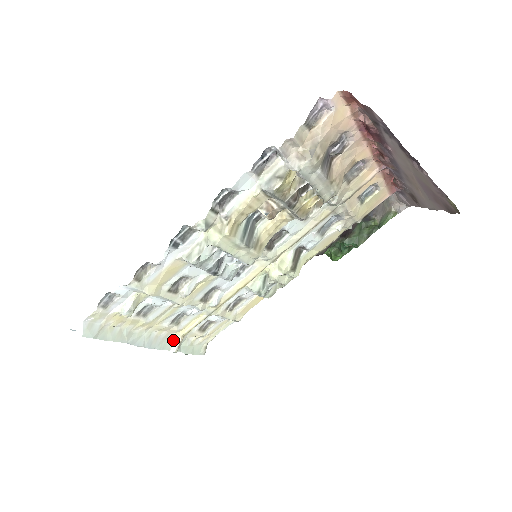
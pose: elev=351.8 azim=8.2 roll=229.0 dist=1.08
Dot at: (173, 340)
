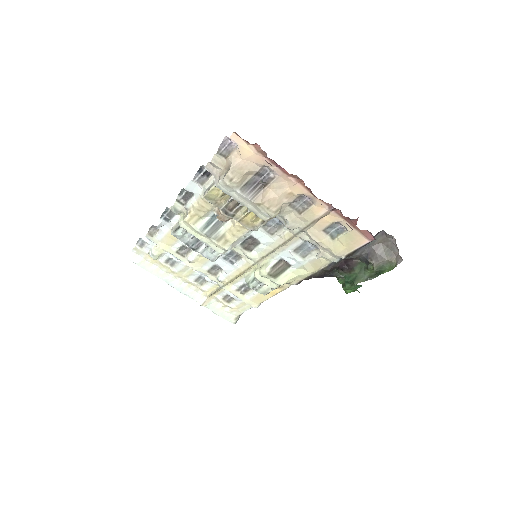
Dot at: (203, 297)
